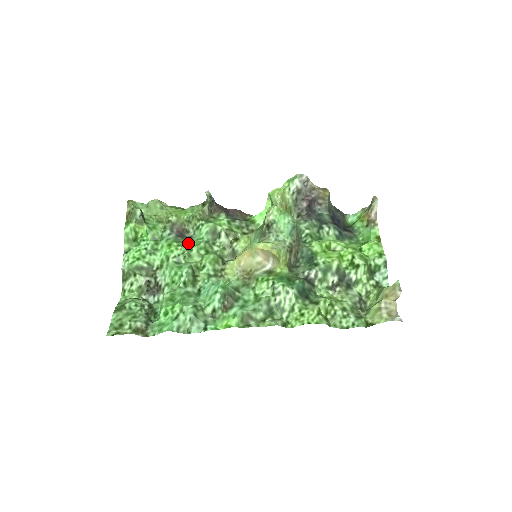
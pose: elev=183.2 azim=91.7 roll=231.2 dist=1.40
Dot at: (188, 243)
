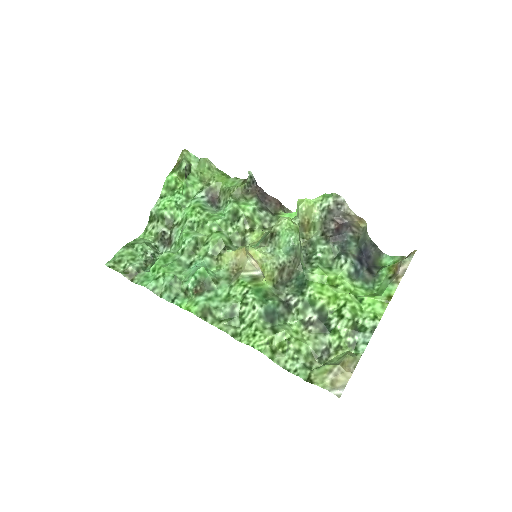
Dot at: (210, 213)
